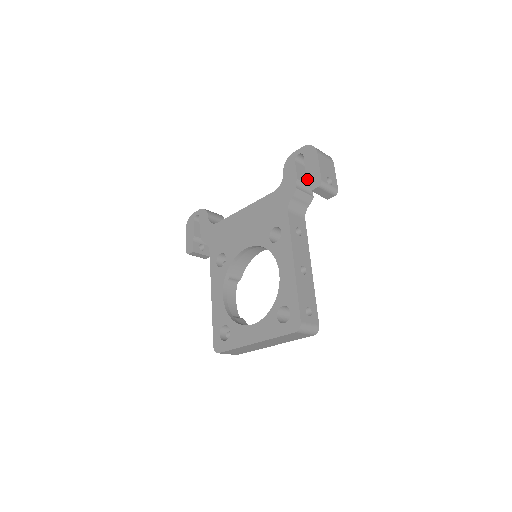
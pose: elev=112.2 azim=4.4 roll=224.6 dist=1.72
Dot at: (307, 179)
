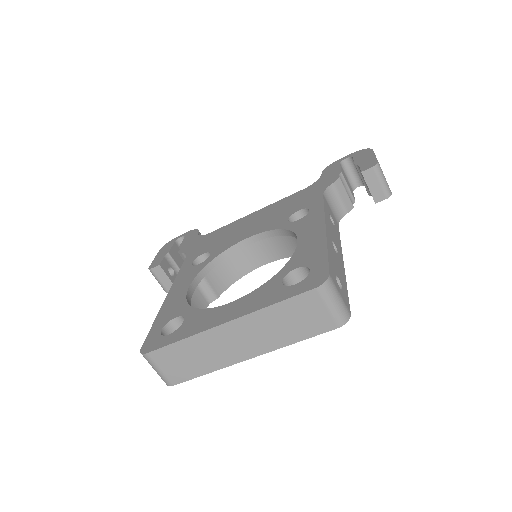
Dot at: (349, 187)
